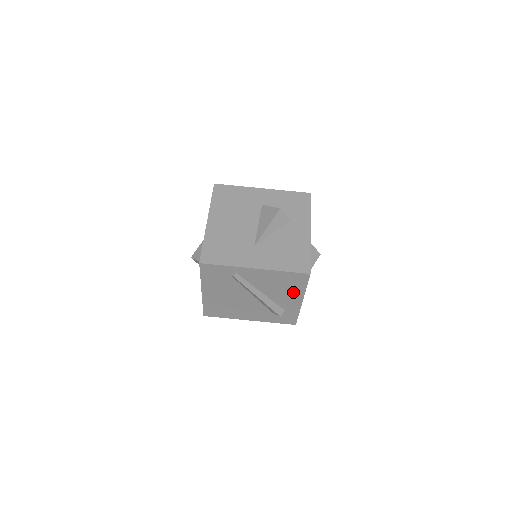
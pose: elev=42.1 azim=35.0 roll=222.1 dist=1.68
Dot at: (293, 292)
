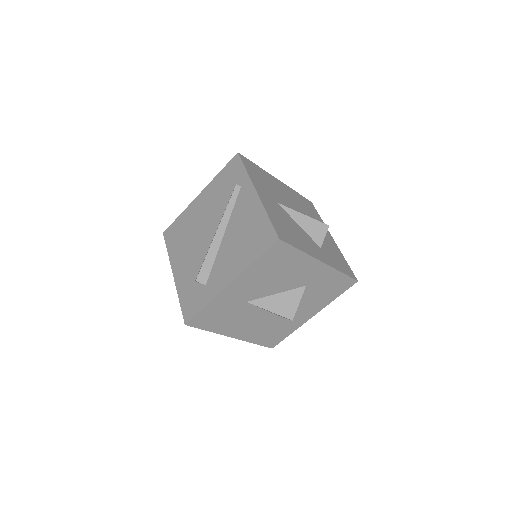
Dot at: (240, 259)
